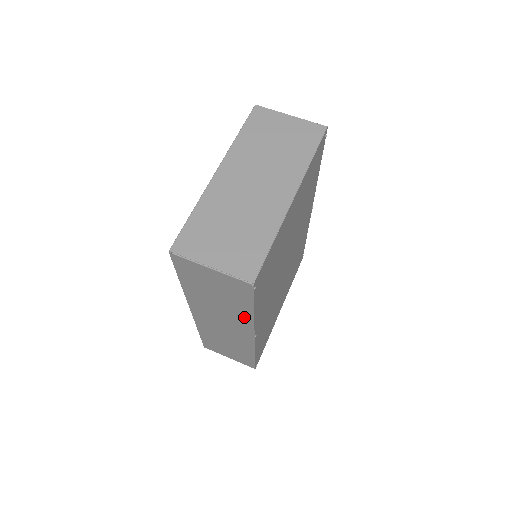
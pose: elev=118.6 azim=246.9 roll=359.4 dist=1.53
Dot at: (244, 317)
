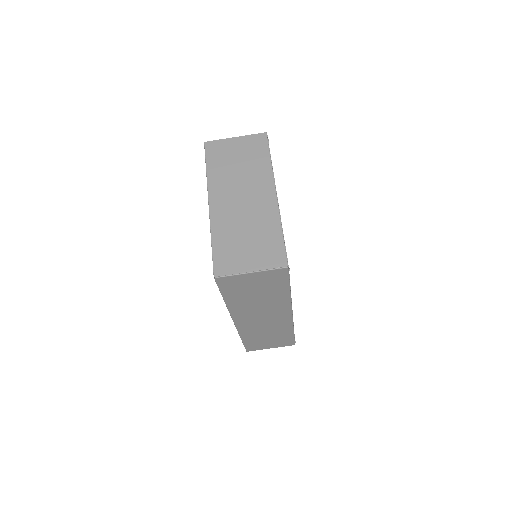
Dot at: (282, 300)
